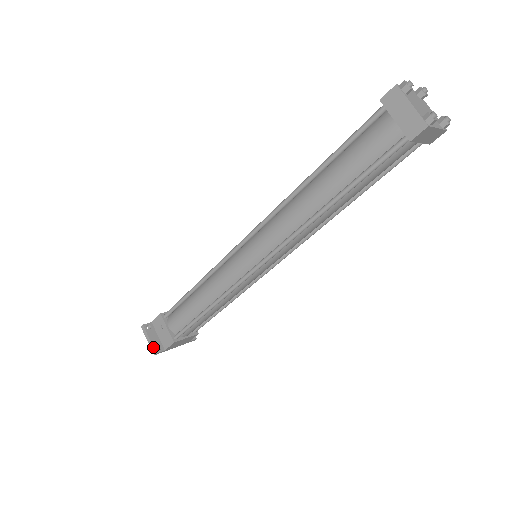
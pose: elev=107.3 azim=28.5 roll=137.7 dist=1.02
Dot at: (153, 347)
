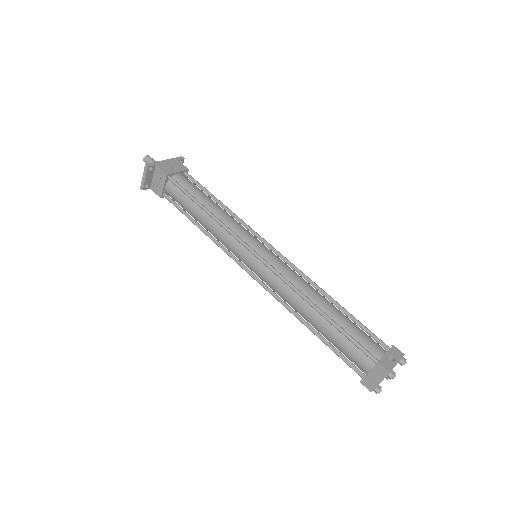
Dot at: (144, 185)
